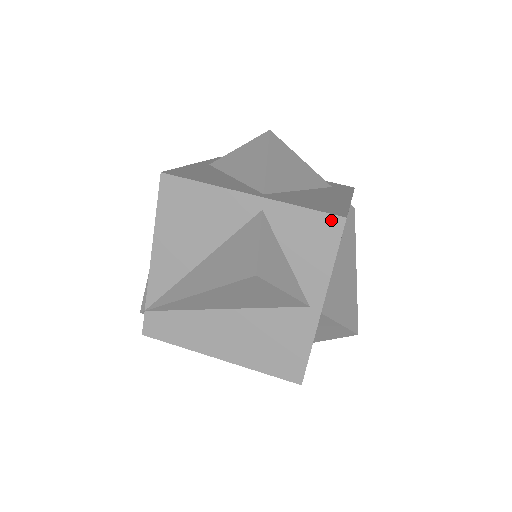
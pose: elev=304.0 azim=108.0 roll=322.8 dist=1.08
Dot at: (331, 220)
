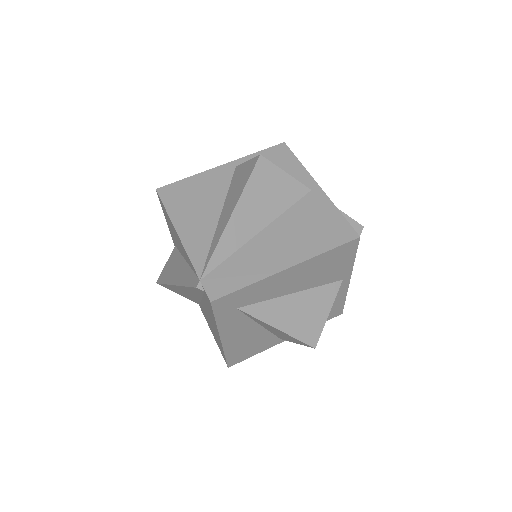
Dot at: (278, 148)
